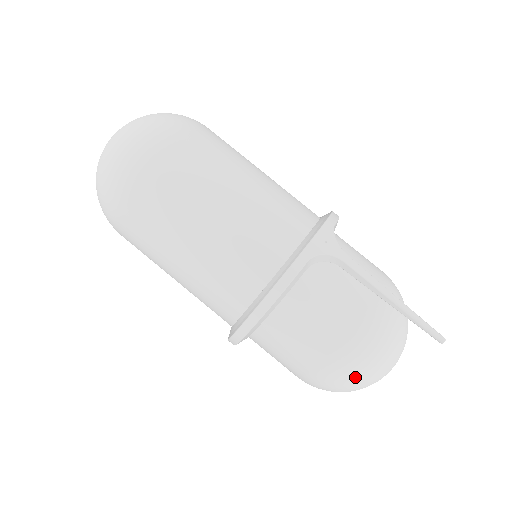
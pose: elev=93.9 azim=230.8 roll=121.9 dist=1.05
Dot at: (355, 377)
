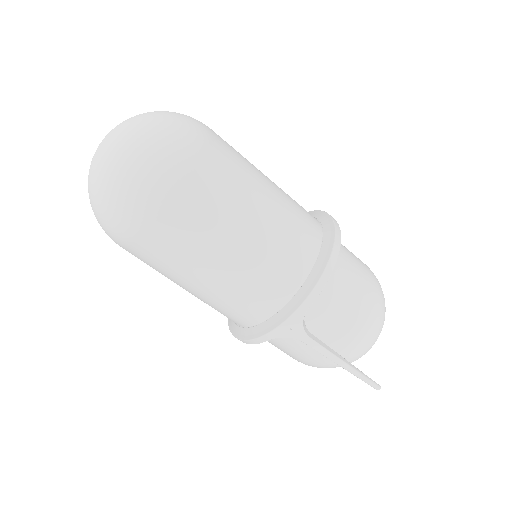
Dot at: occluded
